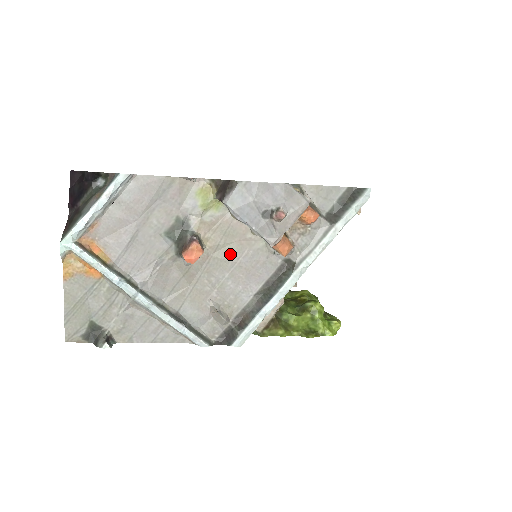
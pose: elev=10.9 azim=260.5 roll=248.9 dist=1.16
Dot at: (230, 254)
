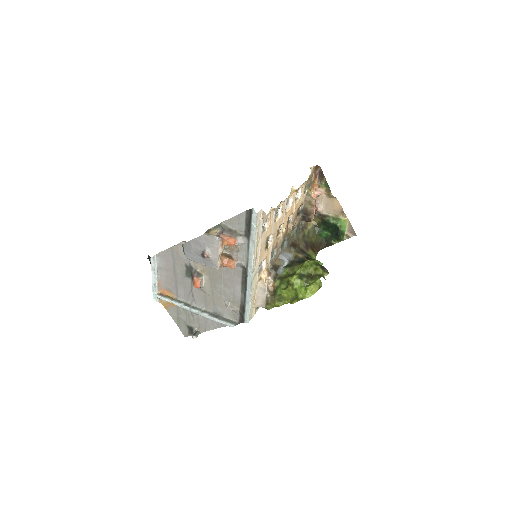
Dot at: (217, 274)
